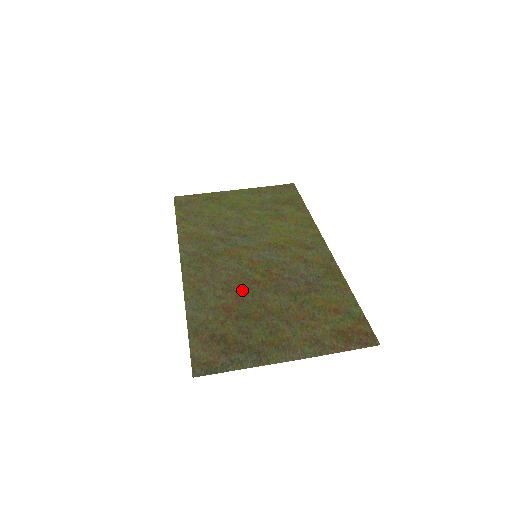
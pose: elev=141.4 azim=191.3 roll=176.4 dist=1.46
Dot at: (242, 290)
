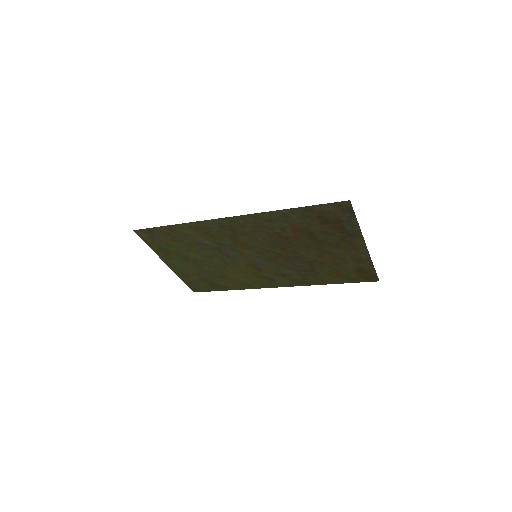
Dot at: (285, 241)
